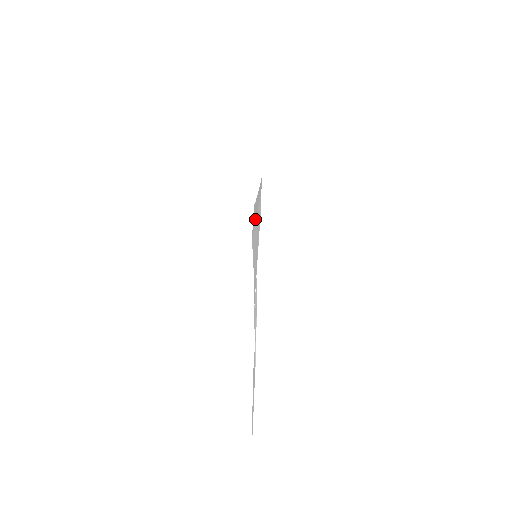
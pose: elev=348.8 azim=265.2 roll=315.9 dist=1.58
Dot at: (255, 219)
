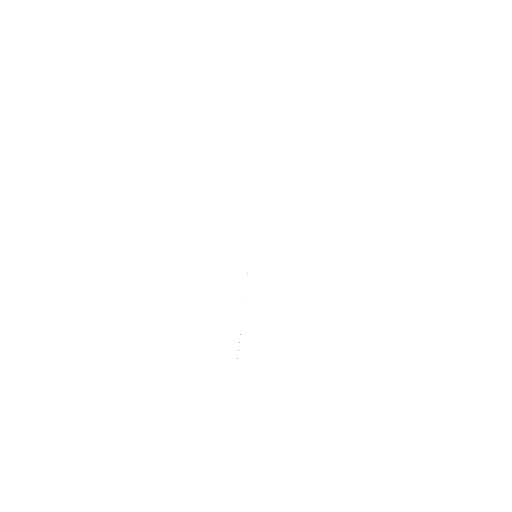
Dot at: occluded
